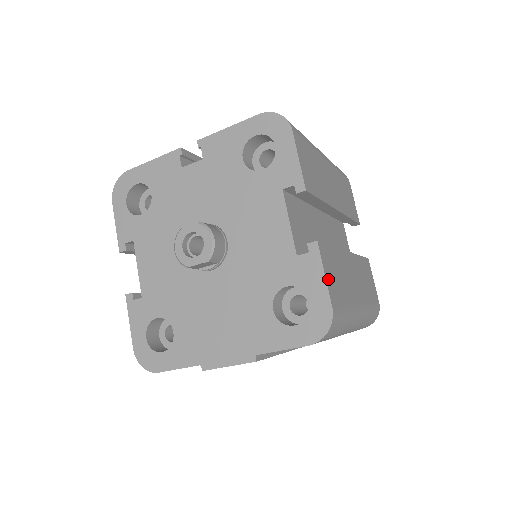
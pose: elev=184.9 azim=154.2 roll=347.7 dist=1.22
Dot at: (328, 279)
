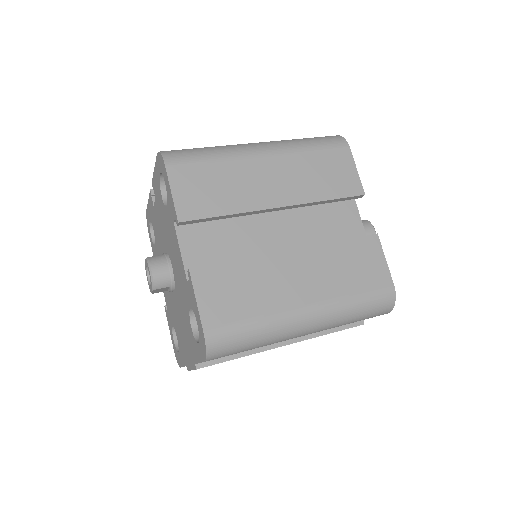
Dot at: (204, 302)
